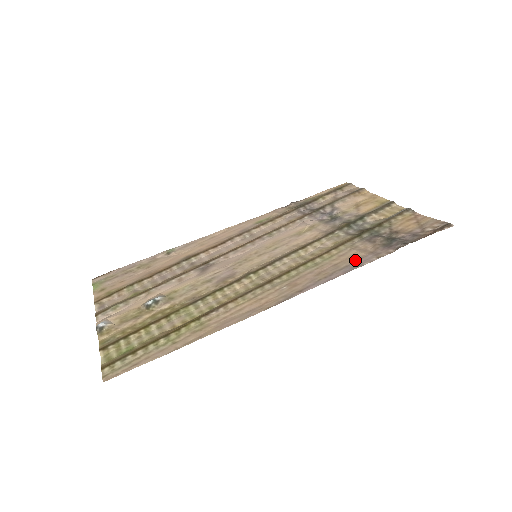
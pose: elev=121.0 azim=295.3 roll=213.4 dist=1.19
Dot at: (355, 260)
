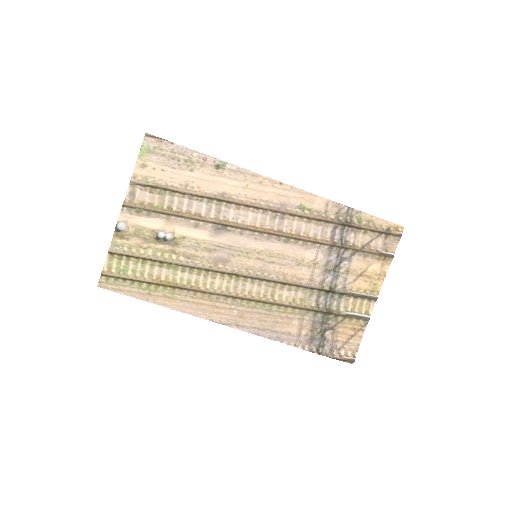
Dot at: (286, 332)
